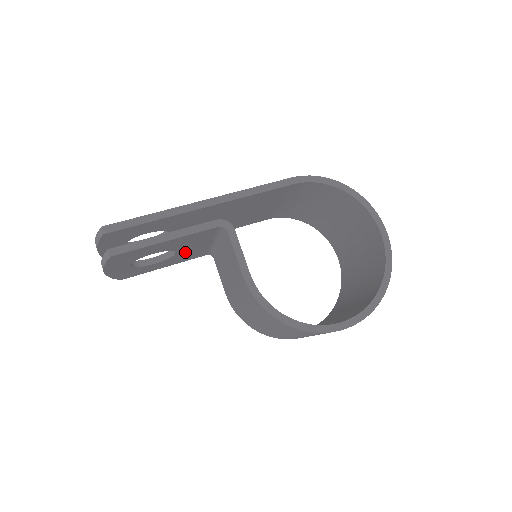
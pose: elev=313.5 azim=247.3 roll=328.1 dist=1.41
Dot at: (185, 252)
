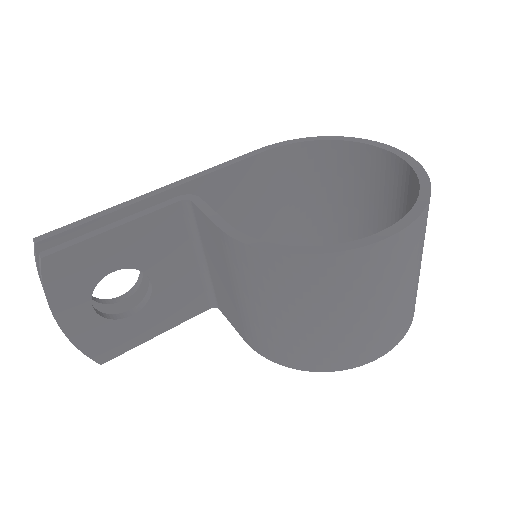
Dot at: (167, 285)
